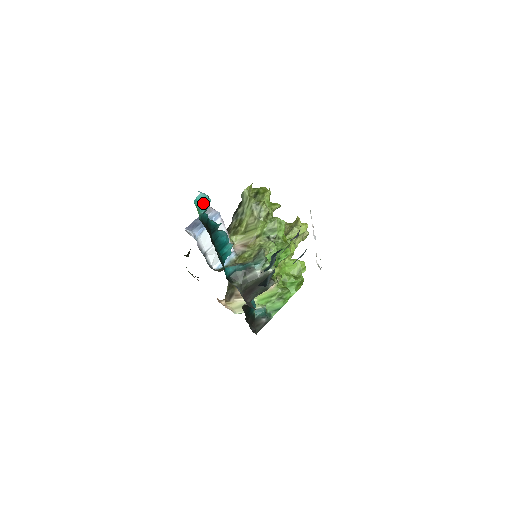
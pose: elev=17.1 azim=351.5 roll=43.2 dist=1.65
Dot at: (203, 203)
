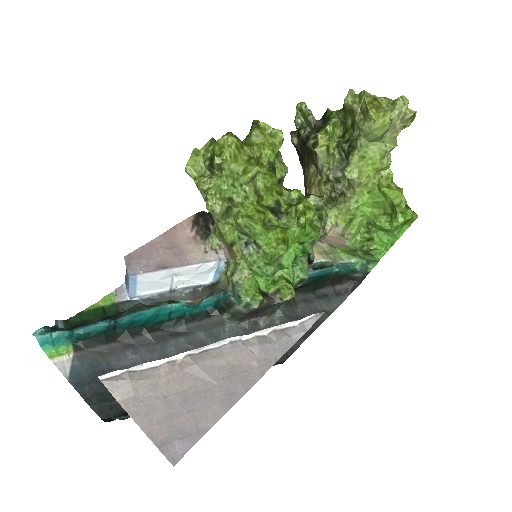
Dot at: (52, 341)
